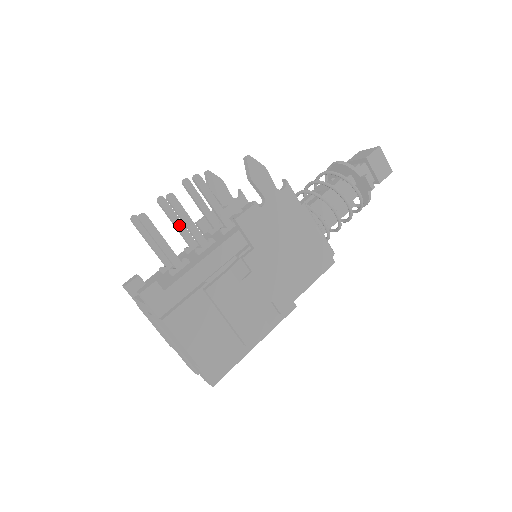
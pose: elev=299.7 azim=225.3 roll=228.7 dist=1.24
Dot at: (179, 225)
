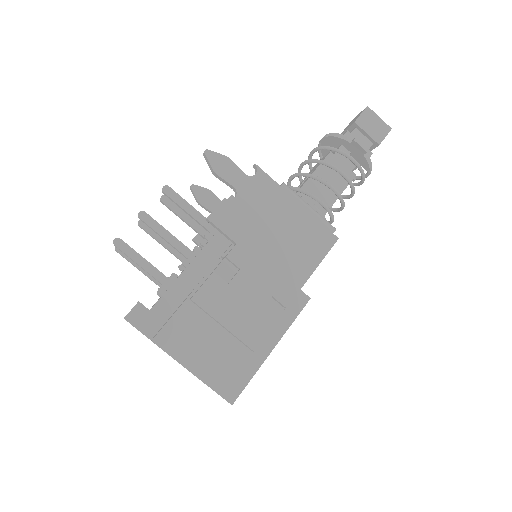
Dot at: (166, 244)
